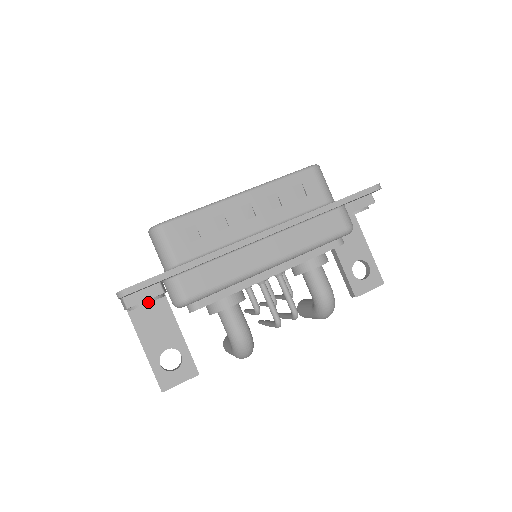
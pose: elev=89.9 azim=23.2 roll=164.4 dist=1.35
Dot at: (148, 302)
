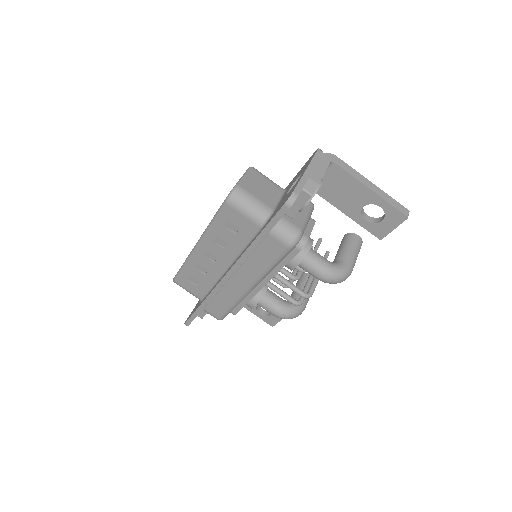
Dot at: occluded
